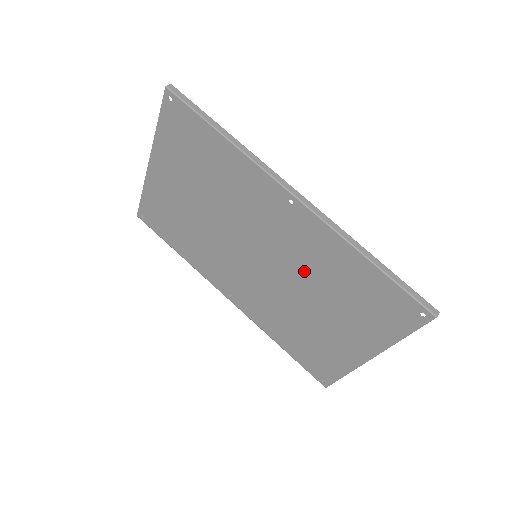
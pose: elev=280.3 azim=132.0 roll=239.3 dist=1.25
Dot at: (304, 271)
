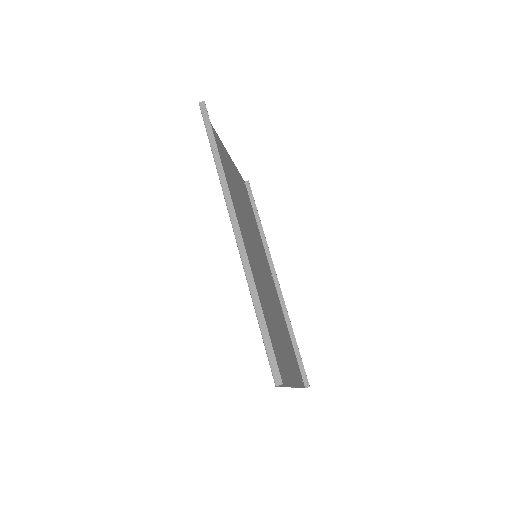
Dot at: (260, 287)
